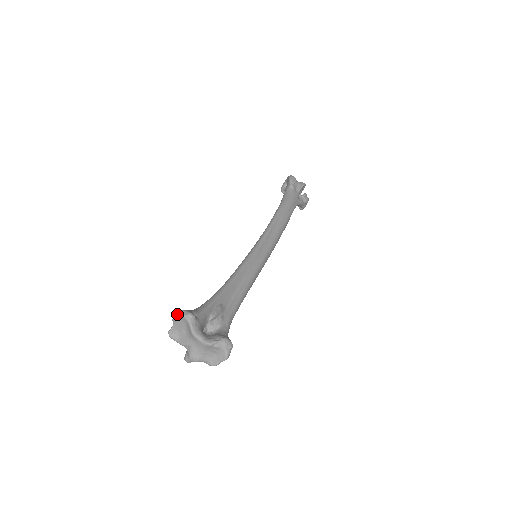
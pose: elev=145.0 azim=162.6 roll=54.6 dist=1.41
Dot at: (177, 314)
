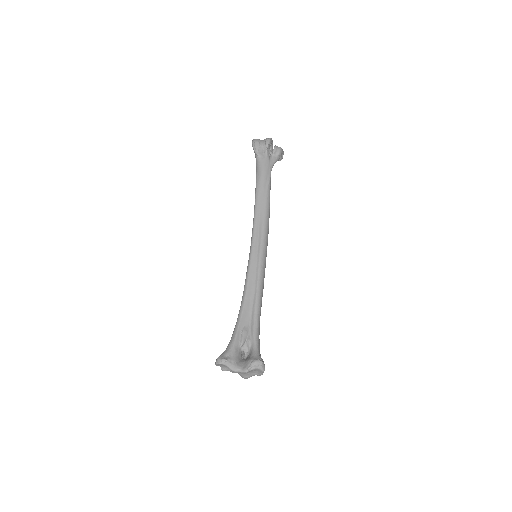
Dot at: (215, 364)
